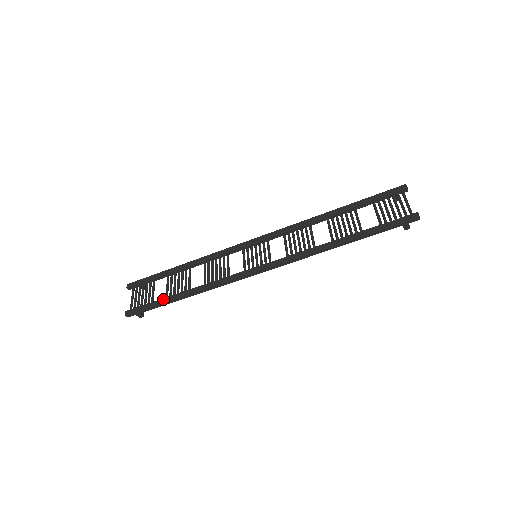
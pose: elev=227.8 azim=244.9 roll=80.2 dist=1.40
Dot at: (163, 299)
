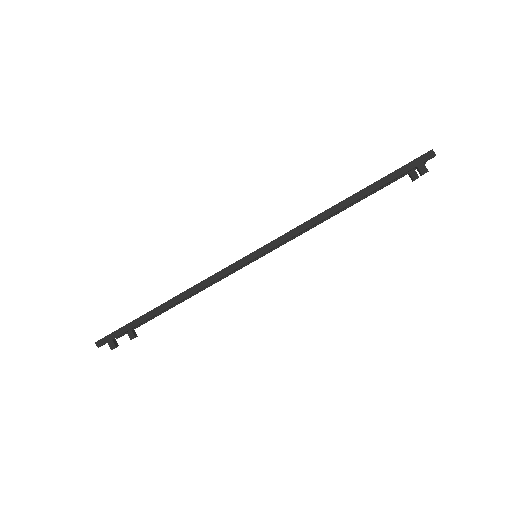
Dot at: (142, 315)
